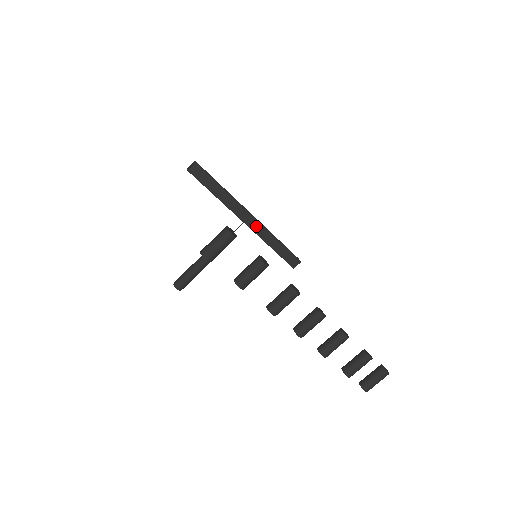
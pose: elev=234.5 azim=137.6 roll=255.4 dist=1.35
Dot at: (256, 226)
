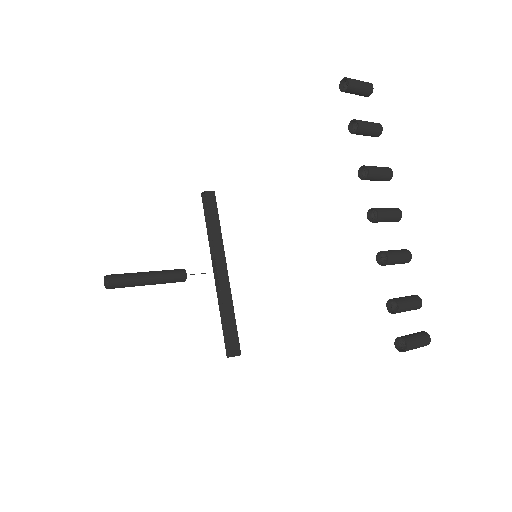
Dot at: (225, 283)
